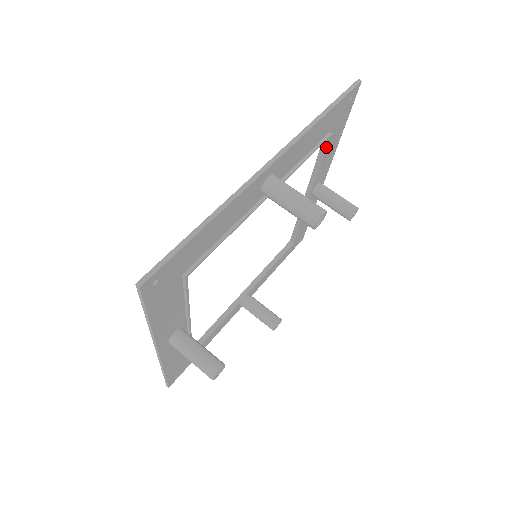
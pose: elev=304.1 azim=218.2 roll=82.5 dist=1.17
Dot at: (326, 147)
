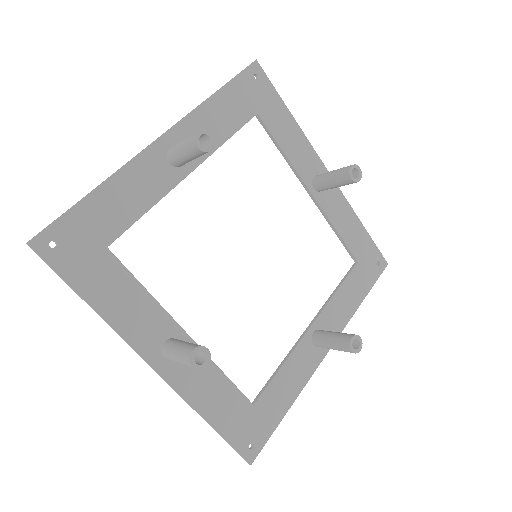
Dot at: (265, 126)
